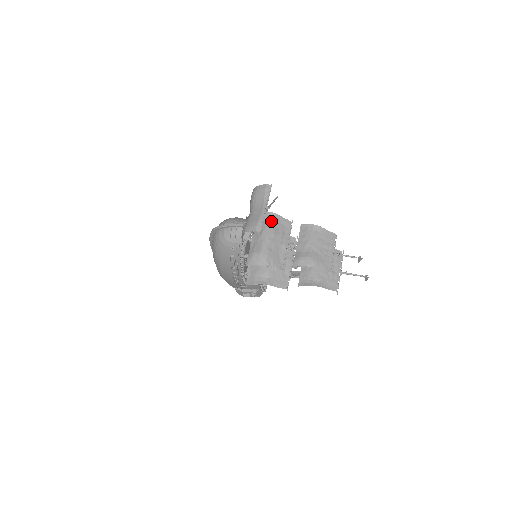
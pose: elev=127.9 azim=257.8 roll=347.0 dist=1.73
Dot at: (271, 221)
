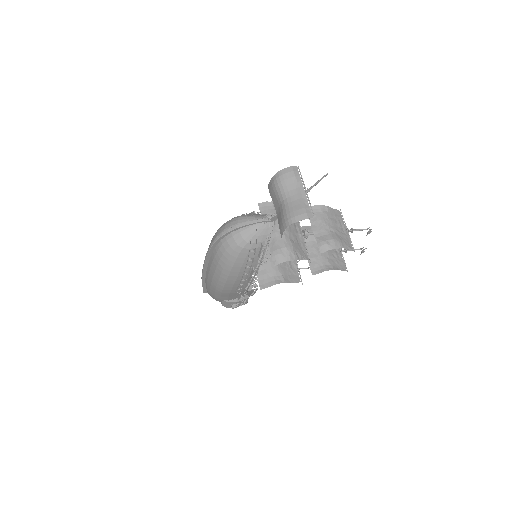
Dot at: occluded
